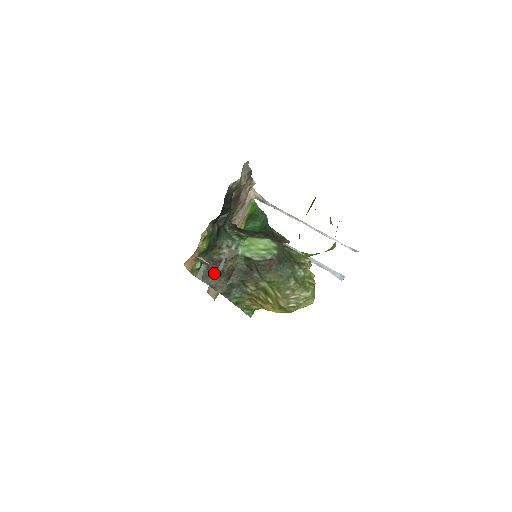
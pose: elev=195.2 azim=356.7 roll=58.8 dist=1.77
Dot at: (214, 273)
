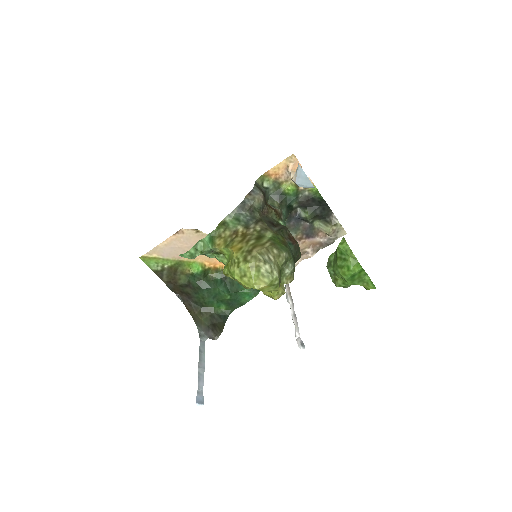
Dot at: (264, 195)
